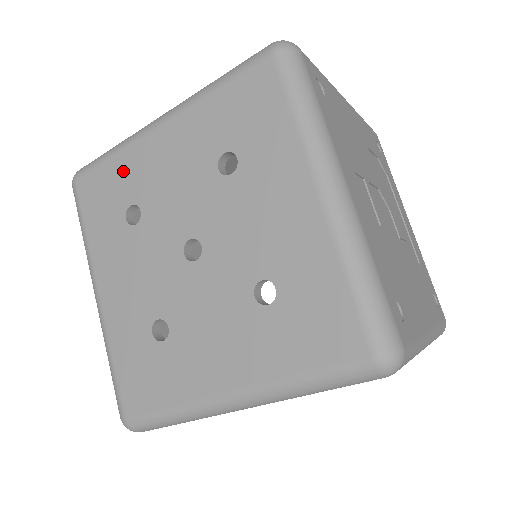
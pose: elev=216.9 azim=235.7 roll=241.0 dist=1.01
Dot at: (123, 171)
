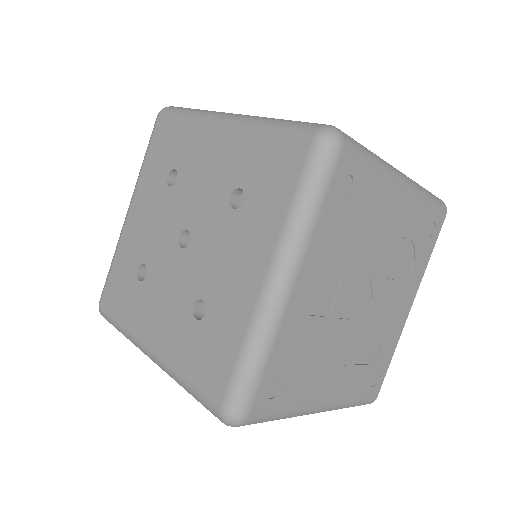
Dot at: (123, 260)
